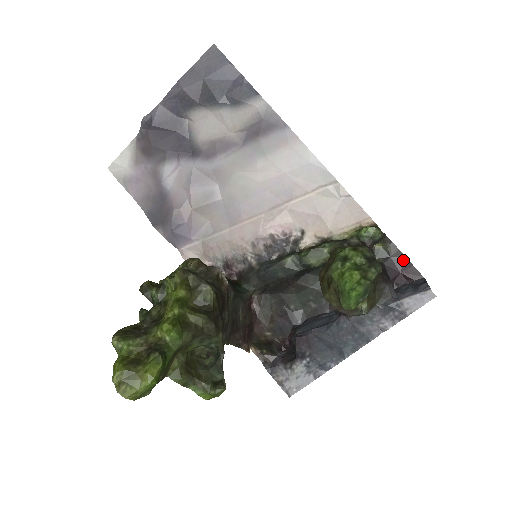
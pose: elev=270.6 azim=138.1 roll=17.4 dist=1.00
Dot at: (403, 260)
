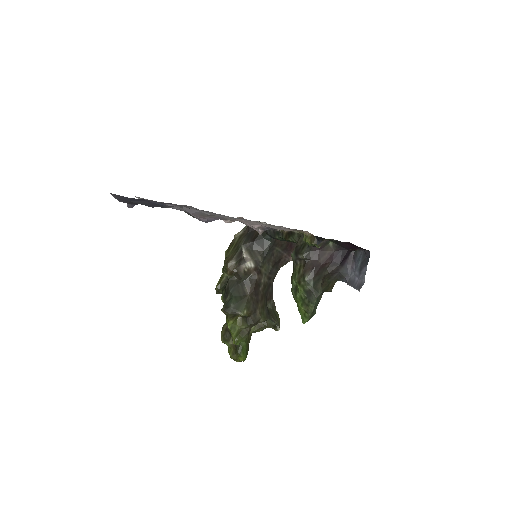
Dot at: (349, 243)
